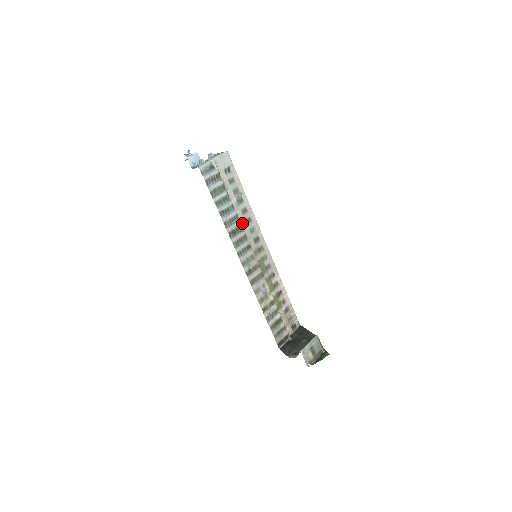
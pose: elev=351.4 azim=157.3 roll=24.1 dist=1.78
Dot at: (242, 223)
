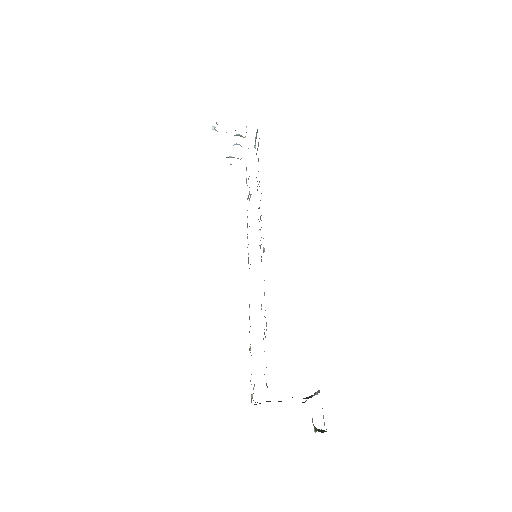
Dot at: occluded
